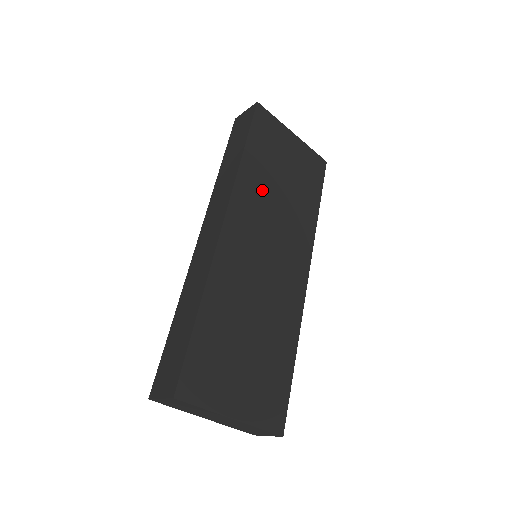
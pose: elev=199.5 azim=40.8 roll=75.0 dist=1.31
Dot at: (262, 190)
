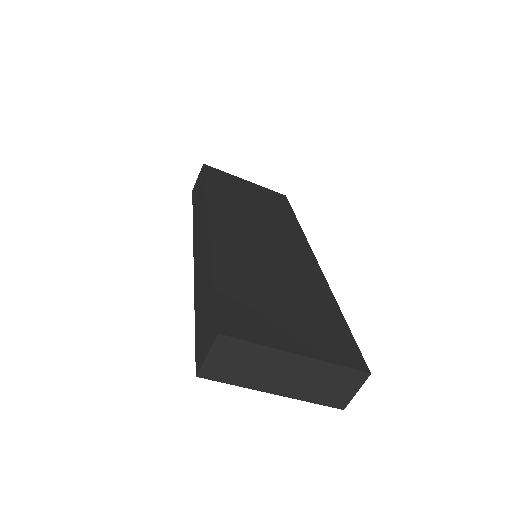
Dot at: (235, 206)
